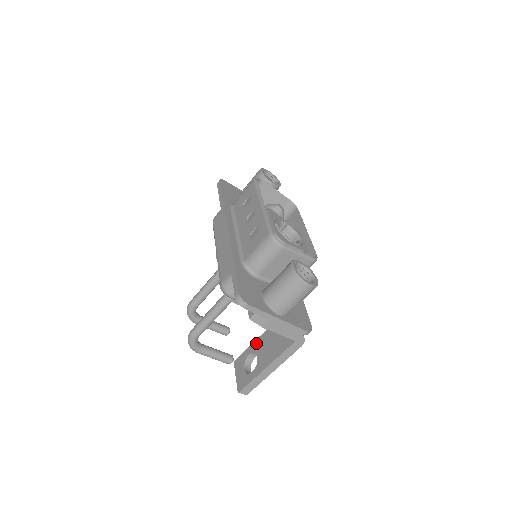
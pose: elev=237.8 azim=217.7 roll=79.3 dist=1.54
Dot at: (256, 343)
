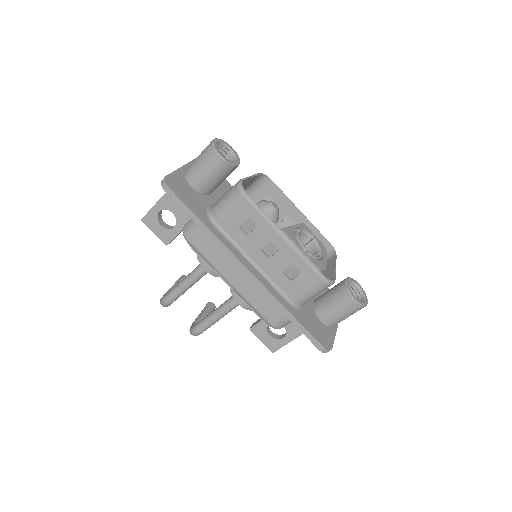
Dot at: occluded
